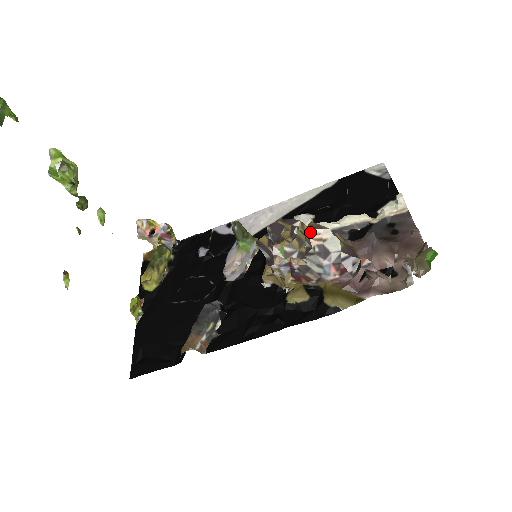
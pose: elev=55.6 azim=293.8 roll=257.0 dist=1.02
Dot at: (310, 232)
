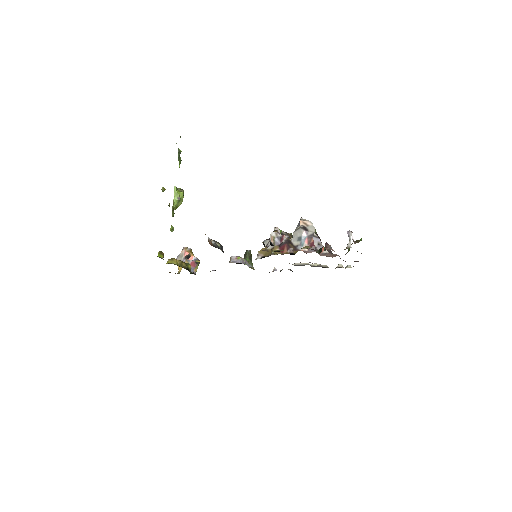
Dot at: (302, 219)
